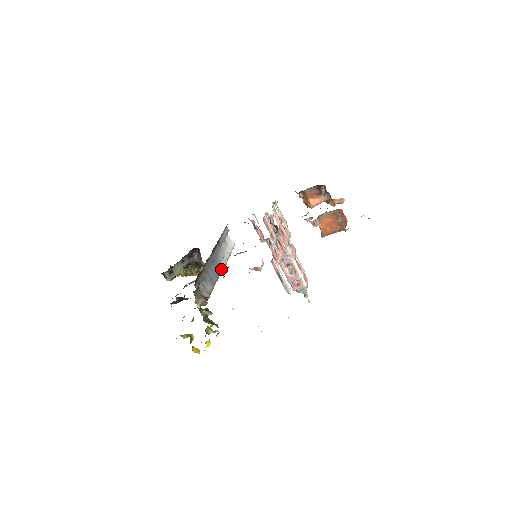
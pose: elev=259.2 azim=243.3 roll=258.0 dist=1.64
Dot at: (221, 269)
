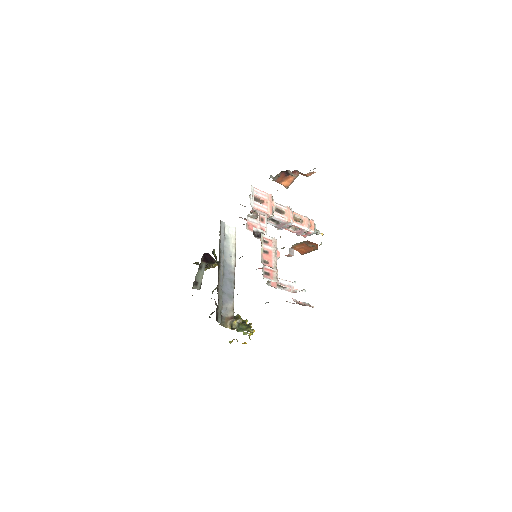
Dot at: (233, 272)
